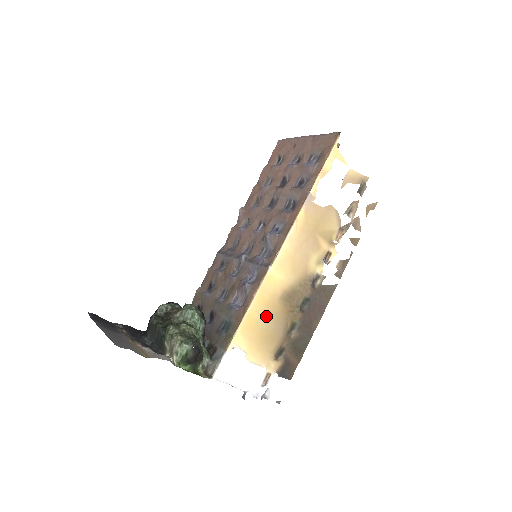
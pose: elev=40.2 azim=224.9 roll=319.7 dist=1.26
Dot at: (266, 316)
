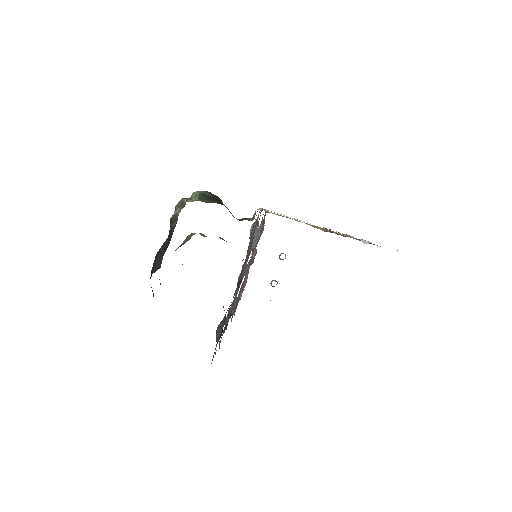
Dot at: occluded
